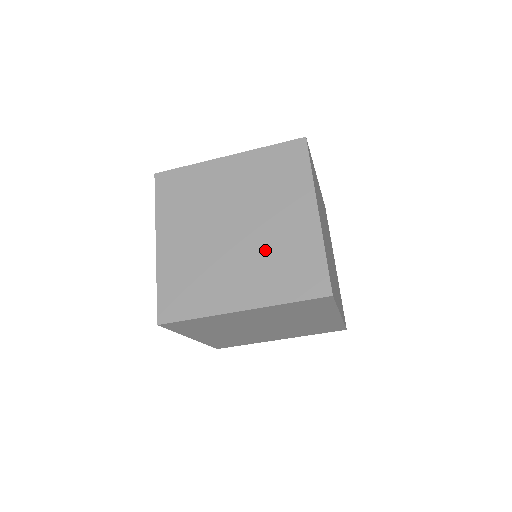
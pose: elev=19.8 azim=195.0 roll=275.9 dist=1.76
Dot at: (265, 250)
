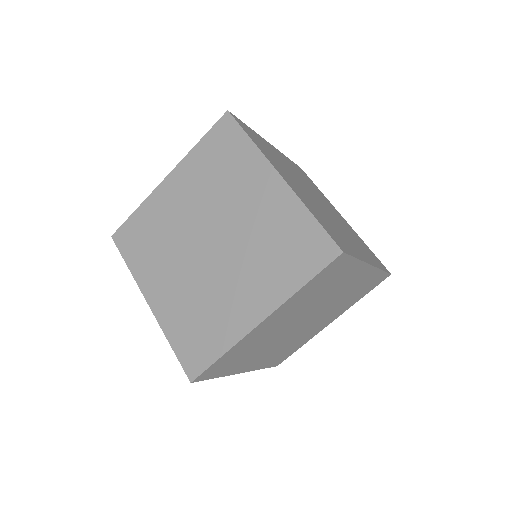
Dot at: (344, 227)
